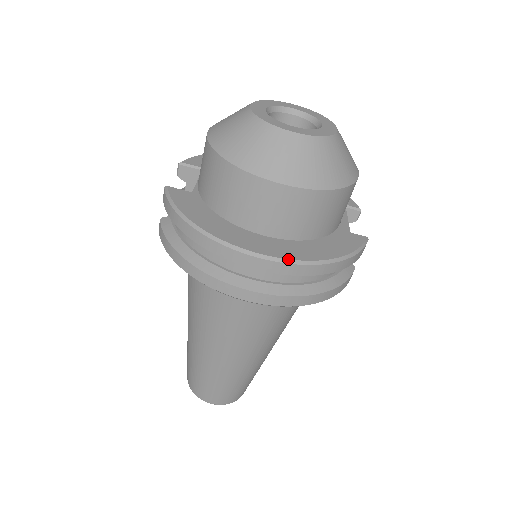
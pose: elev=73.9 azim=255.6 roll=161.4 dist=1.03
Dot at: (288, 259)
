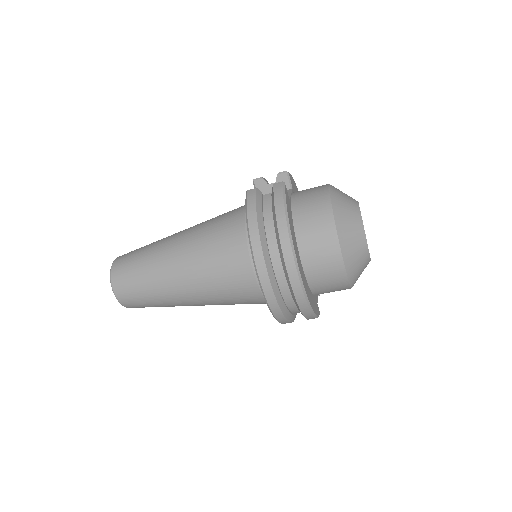
Dot at: (305, 290)
